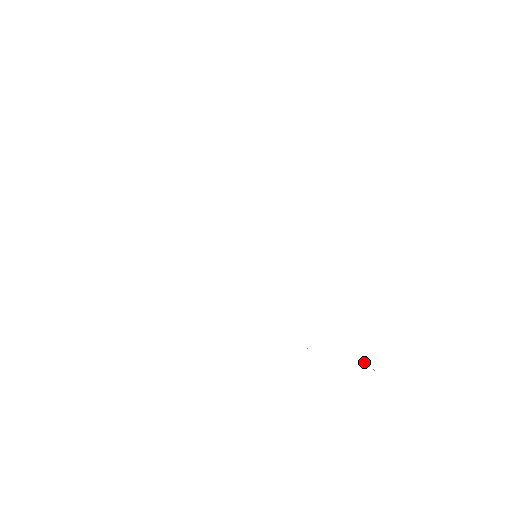
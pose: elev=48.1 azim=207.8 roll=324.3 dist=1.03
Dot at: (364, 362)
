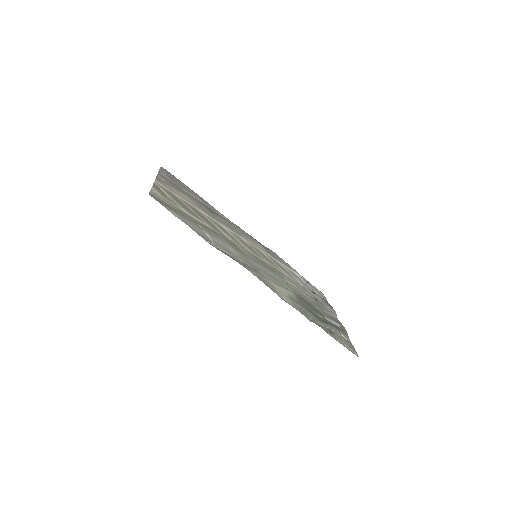
Dot at: (341, 335)
